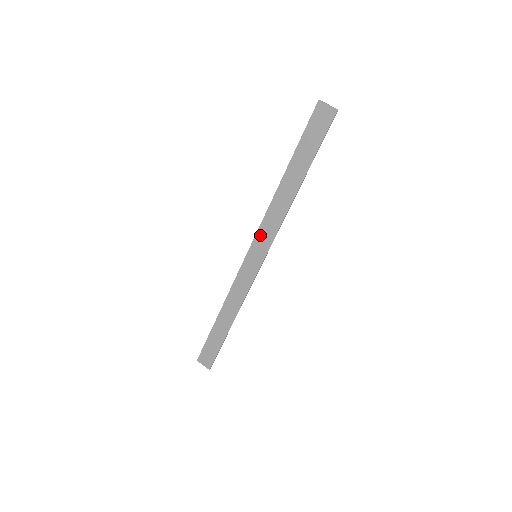
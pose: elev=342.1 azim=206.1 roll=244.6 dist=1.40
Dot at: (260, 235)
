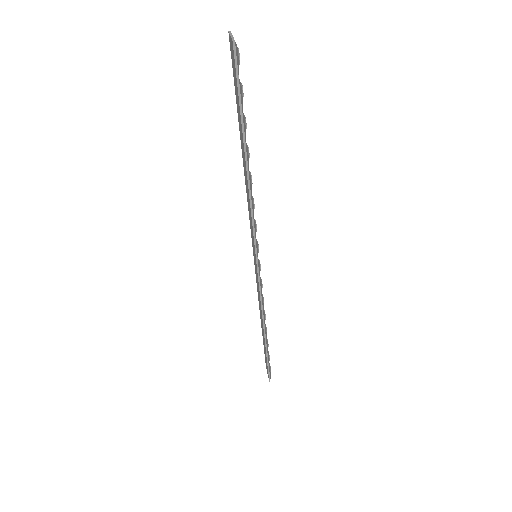
Dot at: (251, 229)
